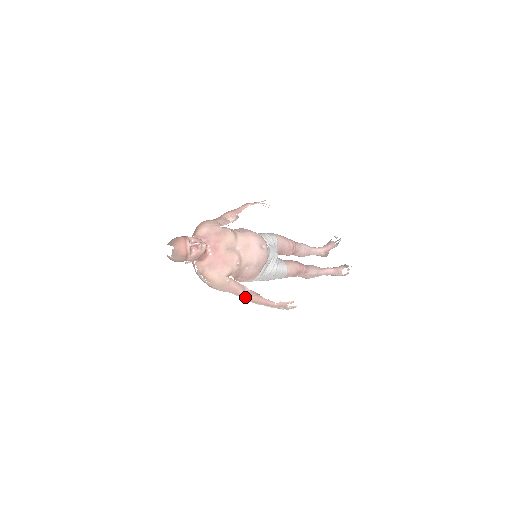
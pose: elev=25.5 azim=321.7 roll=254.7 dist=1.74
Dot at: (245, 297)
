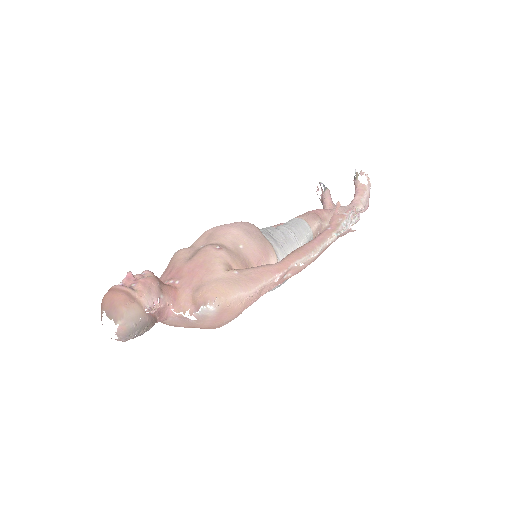
Dot at: (287, 264)
